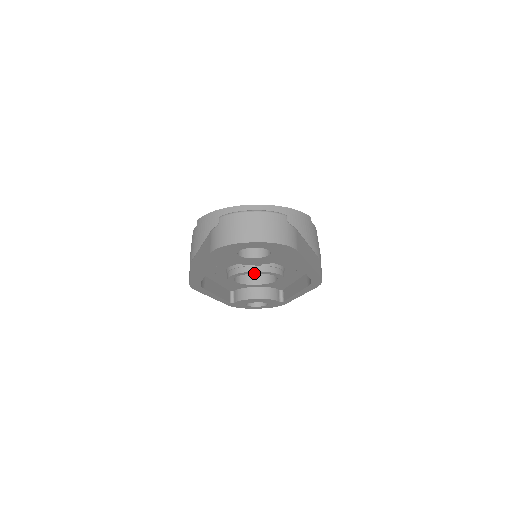
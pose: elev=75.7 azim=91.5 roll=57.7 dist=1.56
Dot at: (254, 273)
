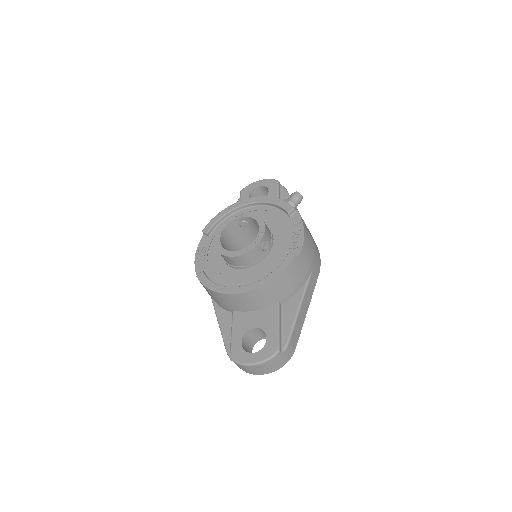
Dot at: occluded
